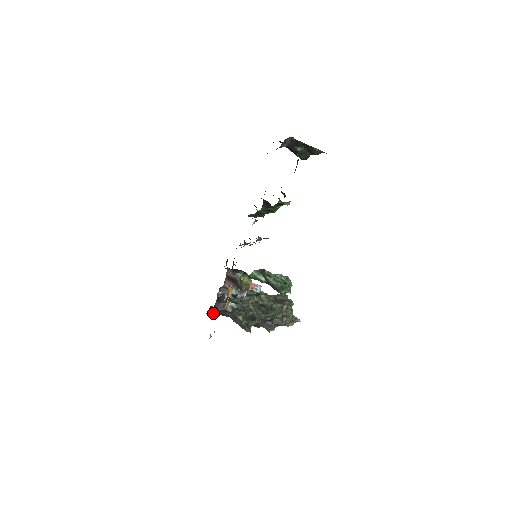
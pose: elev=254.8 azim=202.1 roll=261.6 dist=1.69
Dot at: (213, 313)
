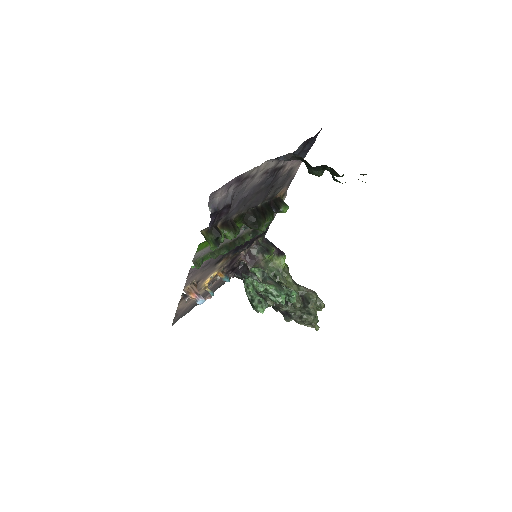
Dot at: (231, 276)
